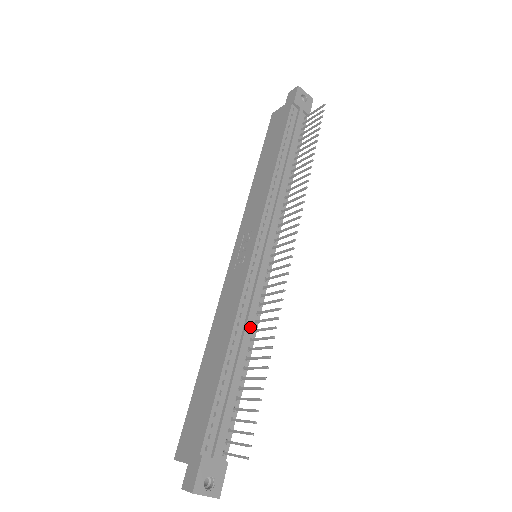
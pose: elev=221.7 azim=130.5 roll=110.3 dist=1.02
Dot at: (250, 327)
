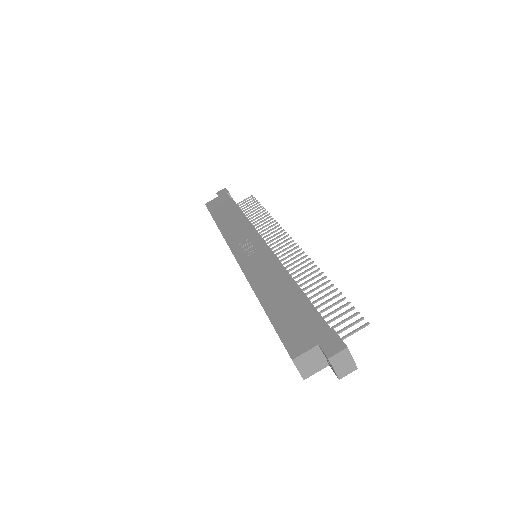
Dot at: occluded
